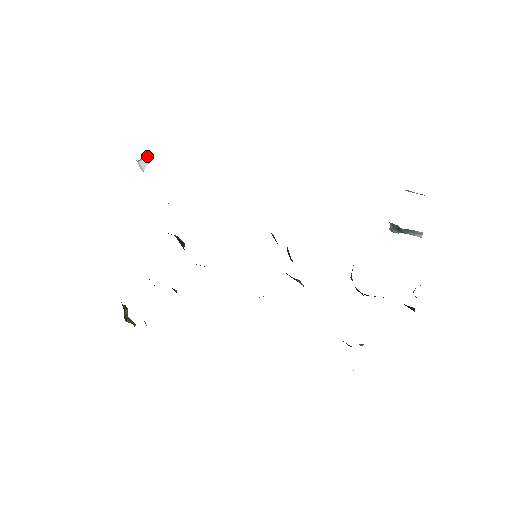
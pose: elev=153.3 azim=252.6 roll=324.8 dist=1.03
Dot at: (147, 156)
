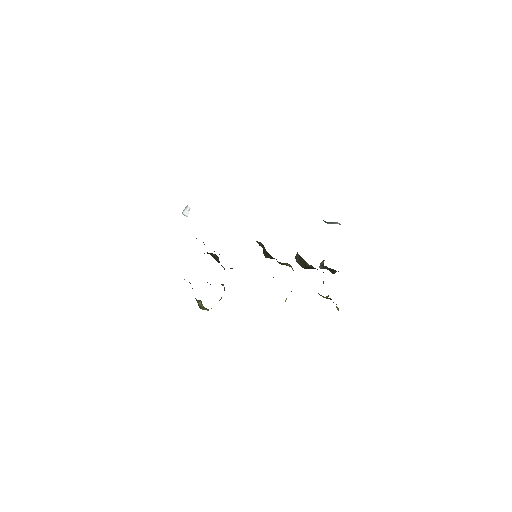
Dot at: (187, 207)
